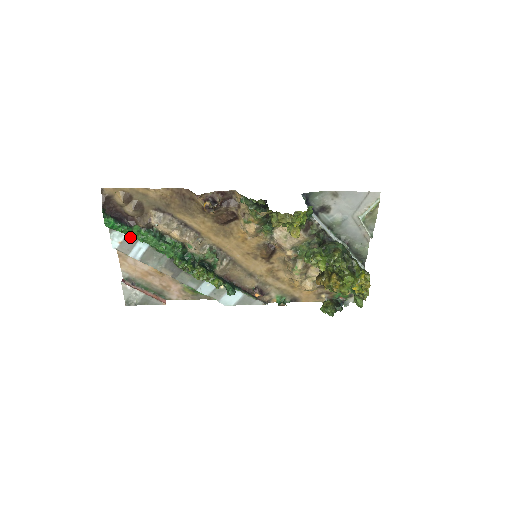
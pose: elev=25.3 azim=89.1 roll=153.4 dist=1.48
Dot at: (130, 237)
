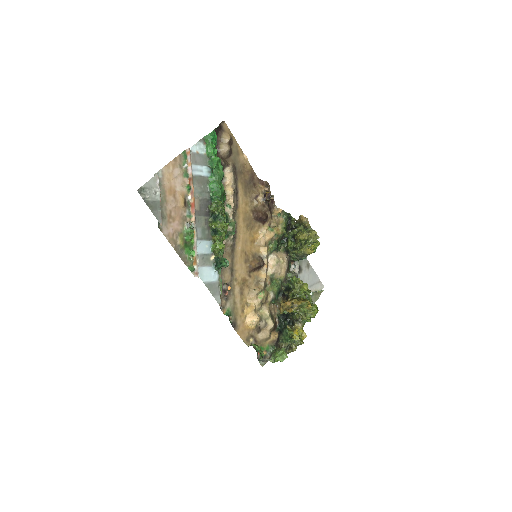
Dot at: (205, 158)
